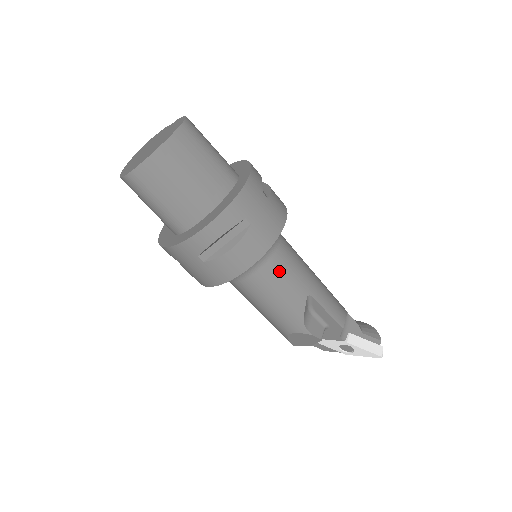
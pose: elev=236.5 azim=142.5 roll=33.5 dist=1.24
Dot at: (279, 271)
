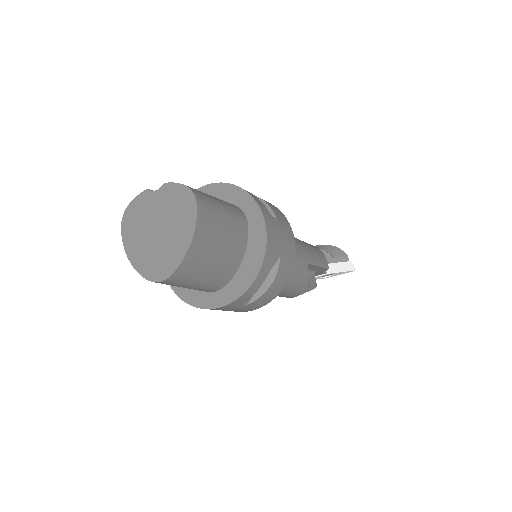
Dot at: occluded
